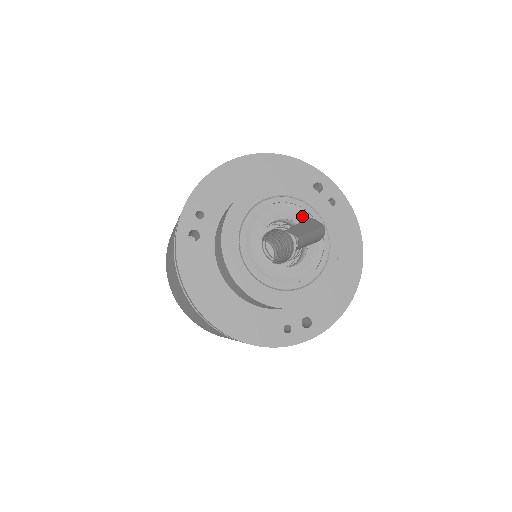
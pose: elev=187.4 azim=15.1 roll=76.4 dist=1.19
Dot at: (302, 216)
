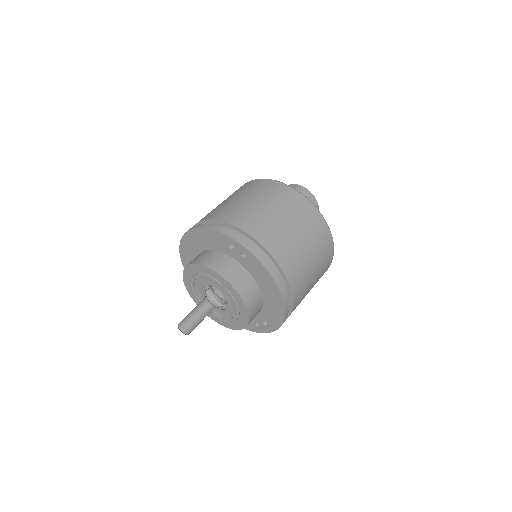
Dot at: (215, 283)
